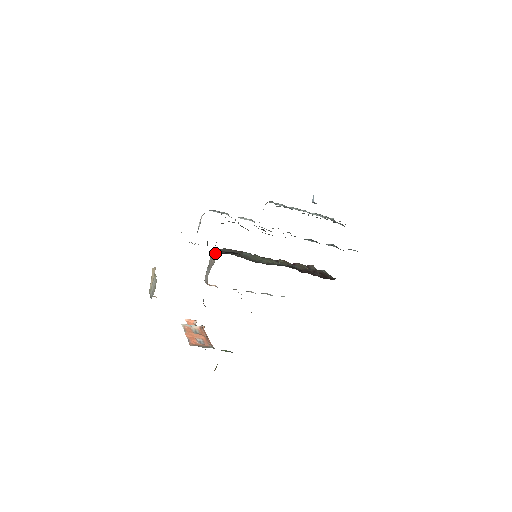
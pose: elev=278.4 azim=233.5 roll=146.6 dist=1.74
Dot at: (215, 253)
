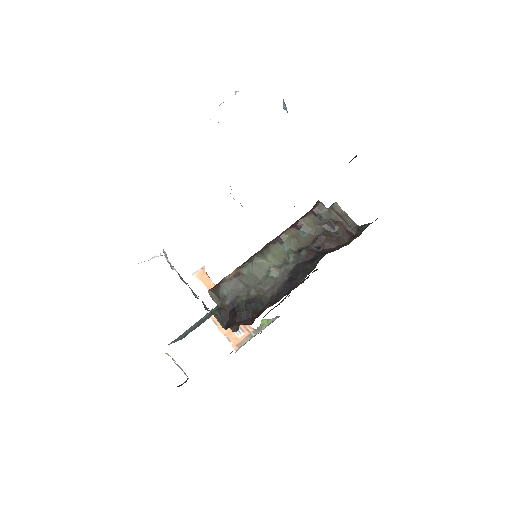
Dot at: (223, 319)
